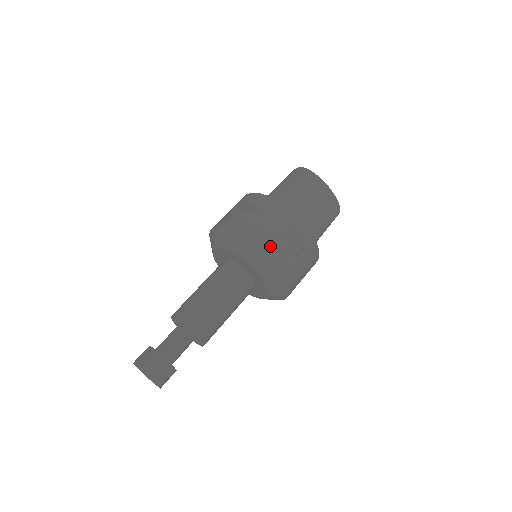
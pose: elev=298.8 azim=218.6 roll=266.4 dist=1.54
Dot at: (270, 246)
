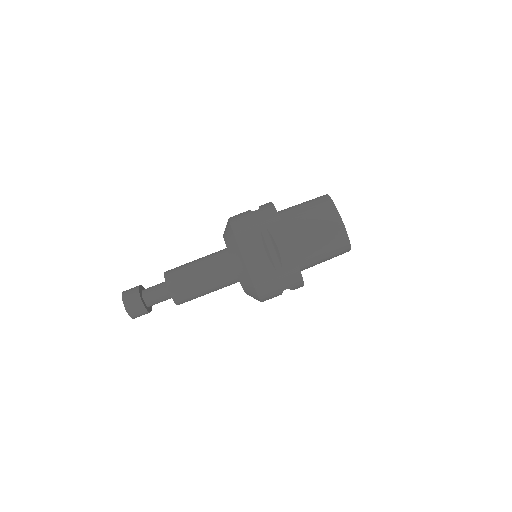
Dot at: (244, 237)
